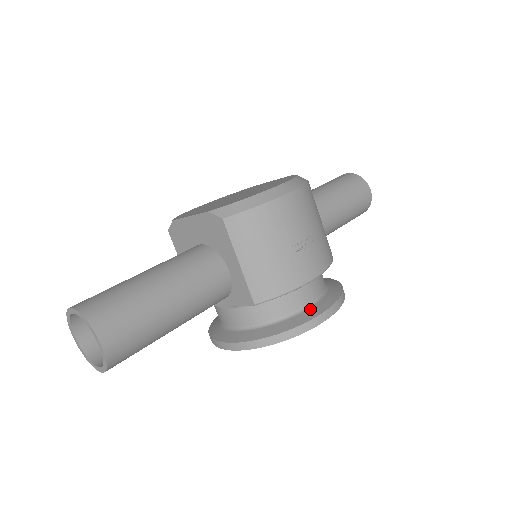
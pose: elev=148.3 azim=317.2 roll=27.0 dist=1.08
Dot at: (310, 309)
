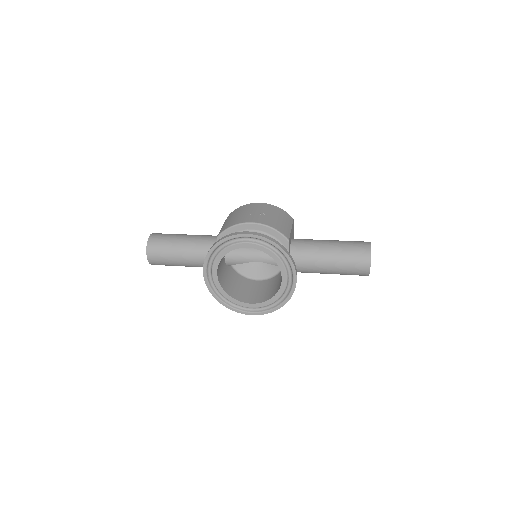
Dot at: occluded
